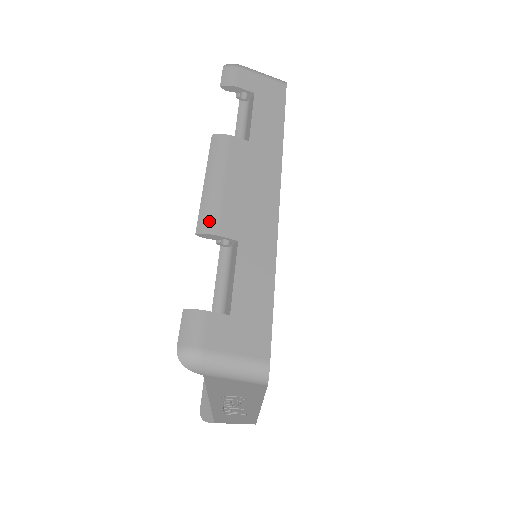
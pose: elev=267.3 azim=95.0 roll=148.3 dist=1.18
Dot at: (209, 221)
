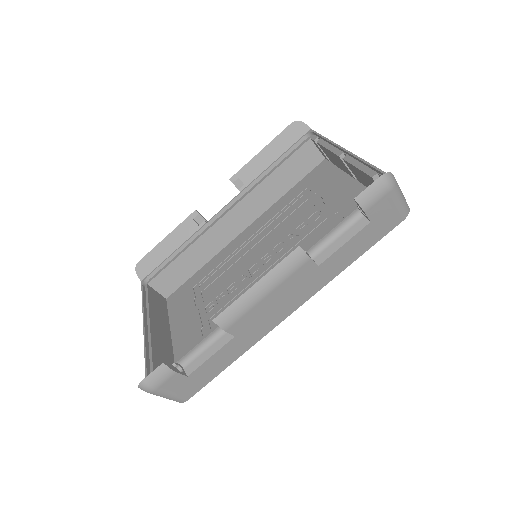
Dot at: (229, 319)
